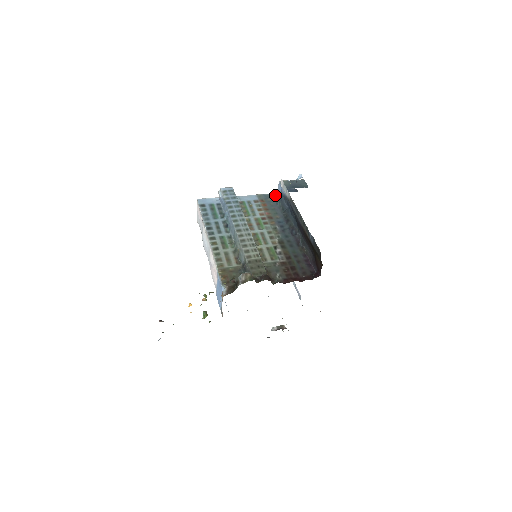
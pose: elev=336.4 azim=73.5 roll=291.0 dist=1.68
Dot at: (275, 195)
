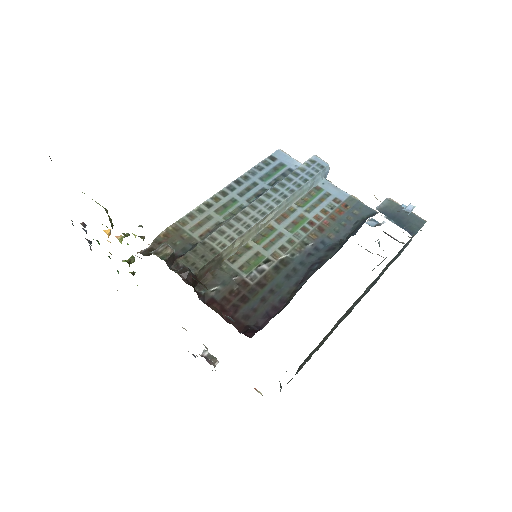
Dot at: (372, 213)
